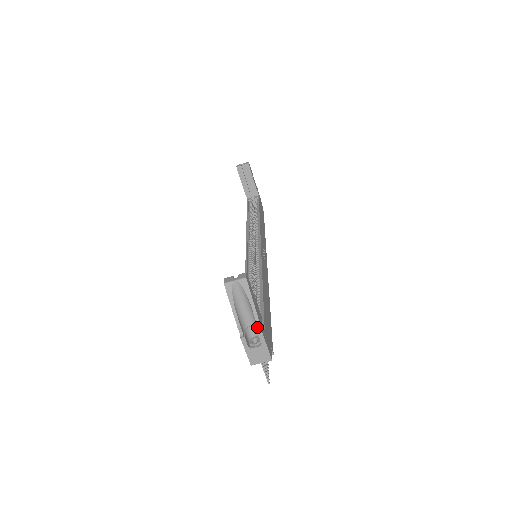
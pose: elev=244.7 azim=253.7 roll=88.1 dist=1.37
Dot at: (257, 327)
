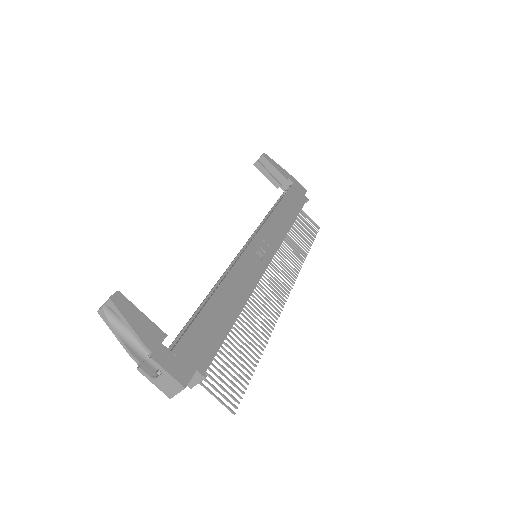
Dot at: (154, 351)
